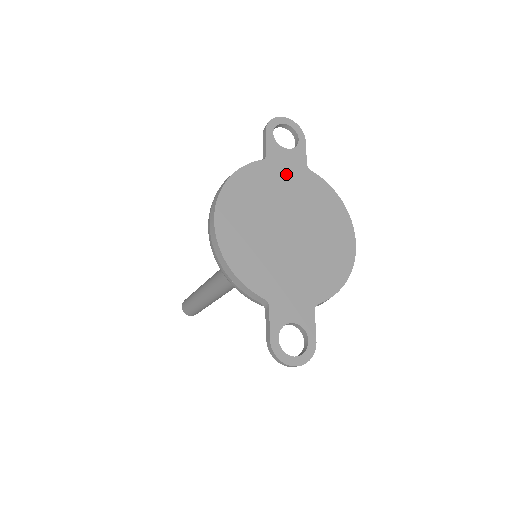
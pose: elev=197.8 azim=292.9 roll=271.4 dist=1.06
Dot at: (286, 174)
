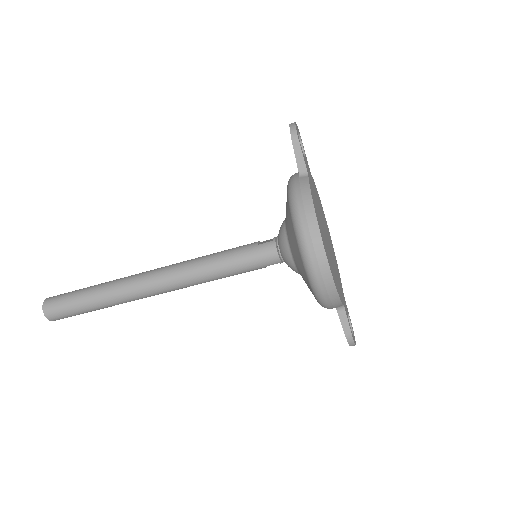
Dot at: (312, 185)
